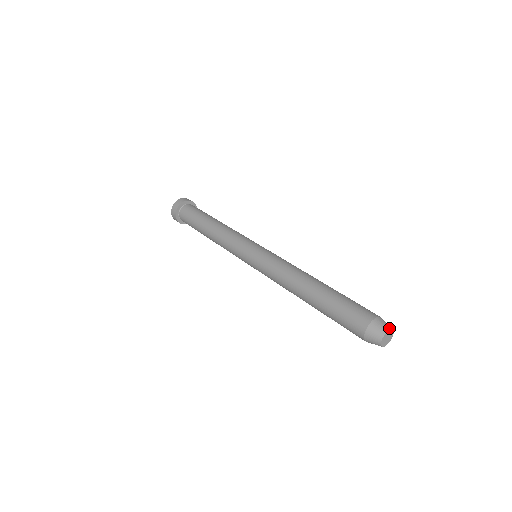
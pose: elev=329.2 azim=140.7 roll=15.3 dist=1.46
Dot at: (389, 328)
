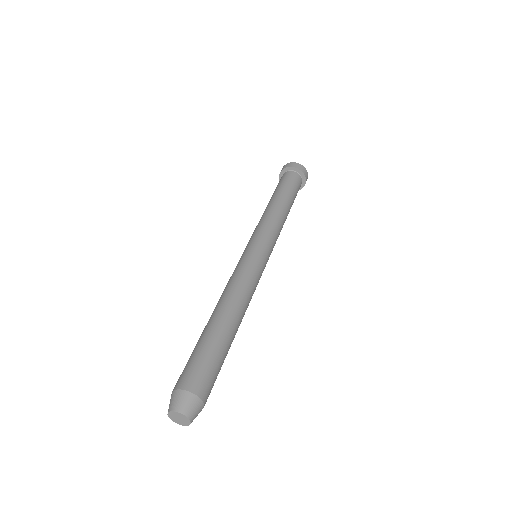
Dot at: (180, 410)
